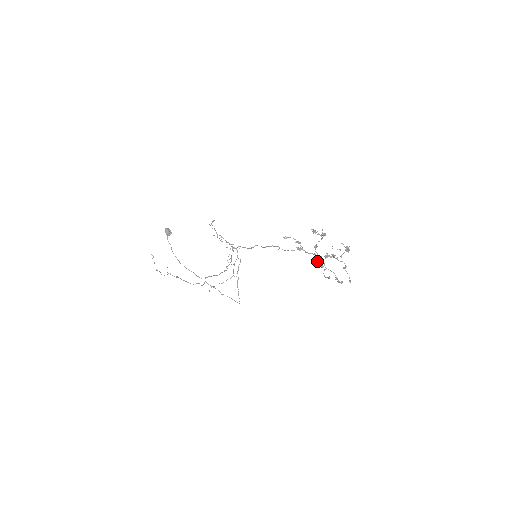
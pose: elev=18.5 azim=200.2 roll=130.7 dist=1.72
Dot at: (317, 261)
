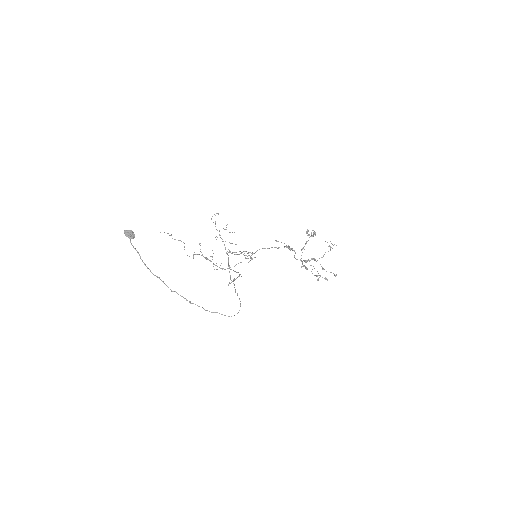
Dot at: (302, 264)
